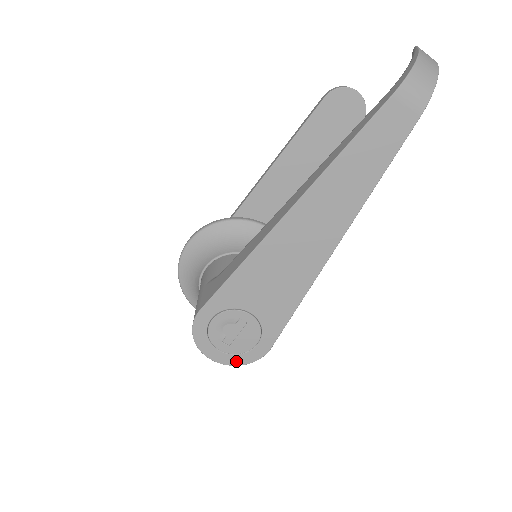
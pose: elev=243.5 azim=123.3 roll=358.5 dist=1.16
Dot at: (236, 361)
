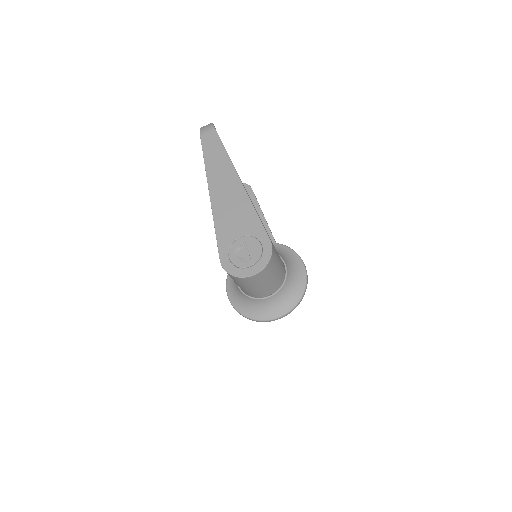
Dot at: (263, 263)
